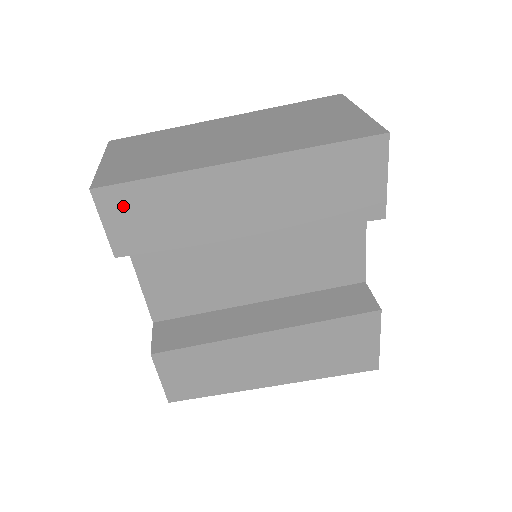
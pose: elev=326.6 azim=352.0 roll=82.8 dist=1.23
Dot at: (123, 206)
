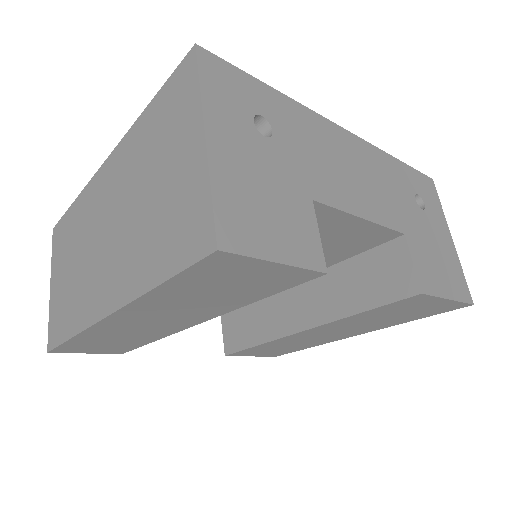
Dot at: (80, 348)
